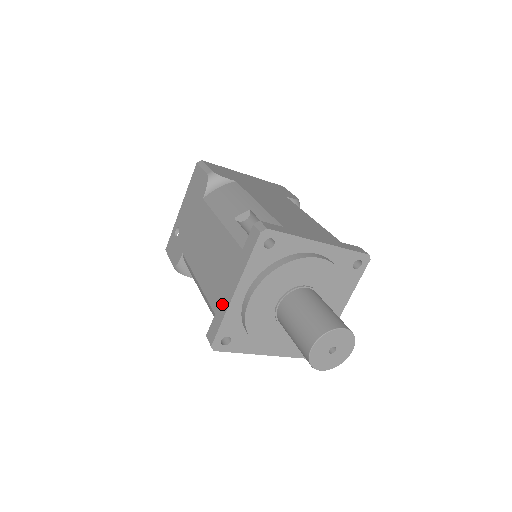
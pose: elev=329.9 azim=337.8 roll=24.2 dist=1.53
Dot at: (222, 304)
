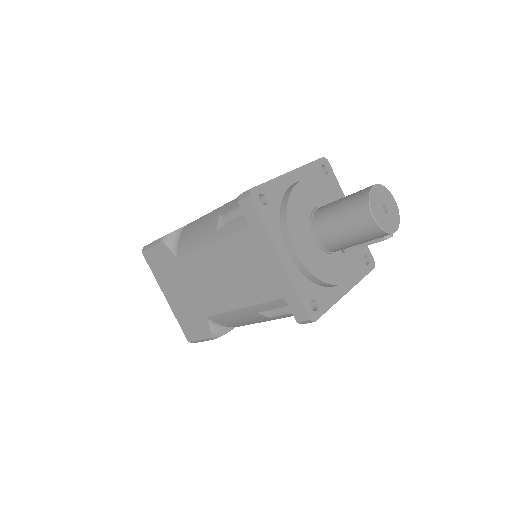
Dot at: occluded
